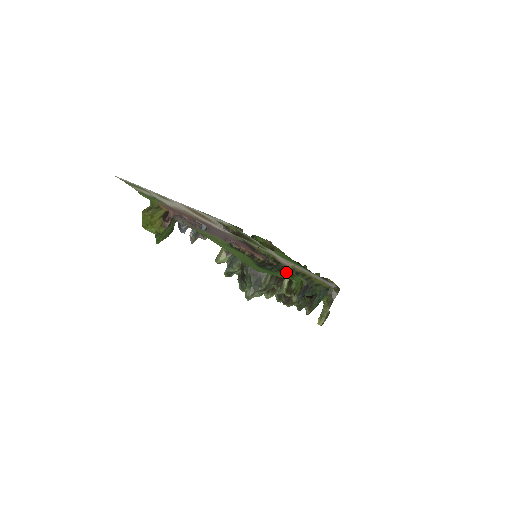
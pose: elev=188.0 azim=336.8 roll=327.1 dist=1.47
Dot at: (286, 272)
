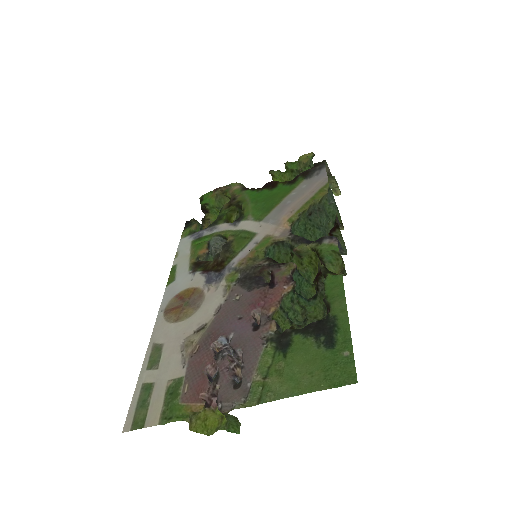
Dot at: (304, 250)
